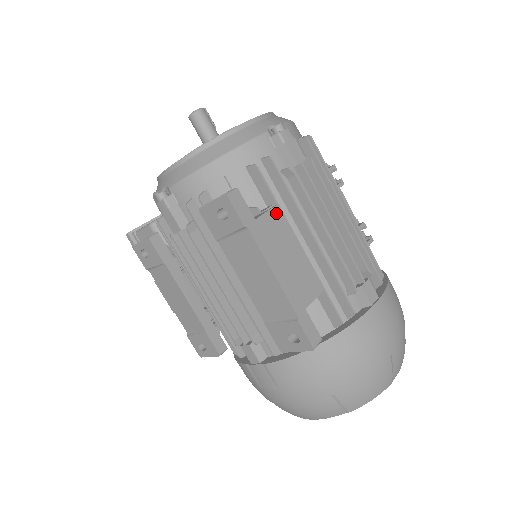
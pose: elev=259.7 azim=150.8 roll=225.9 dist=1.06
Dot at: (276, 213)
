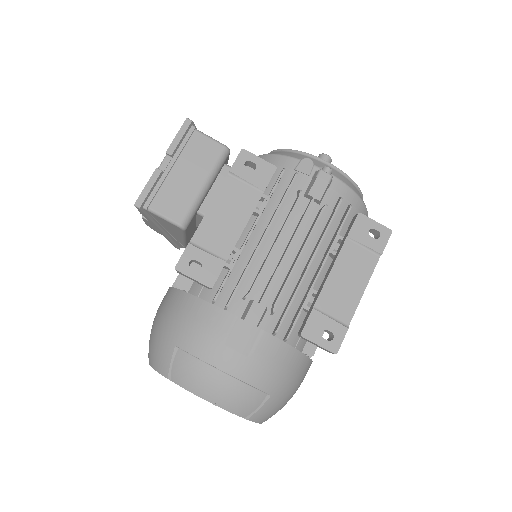
Dot at: occluded
